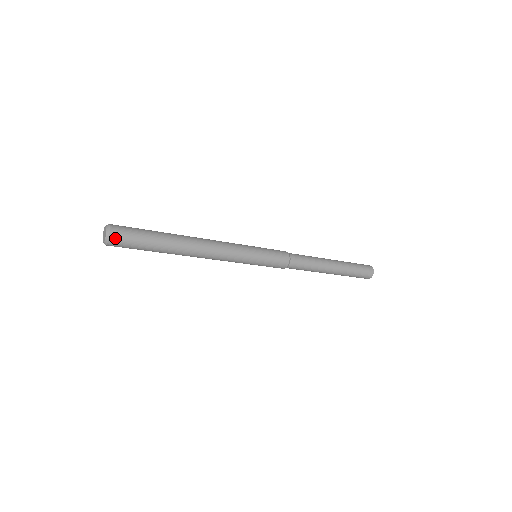
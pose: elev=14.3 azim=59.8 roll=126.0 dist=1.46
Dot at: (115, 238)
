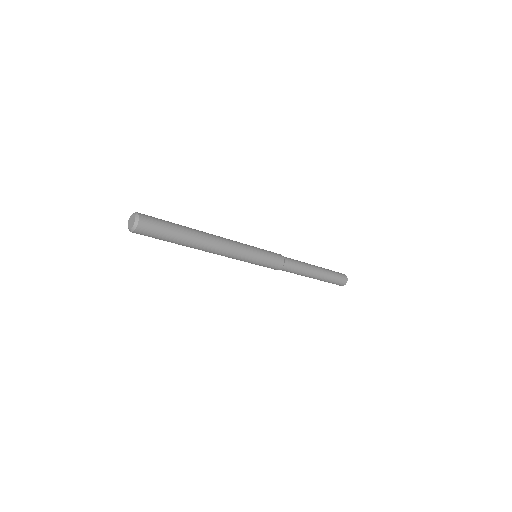
Dot at: (143, 226)
